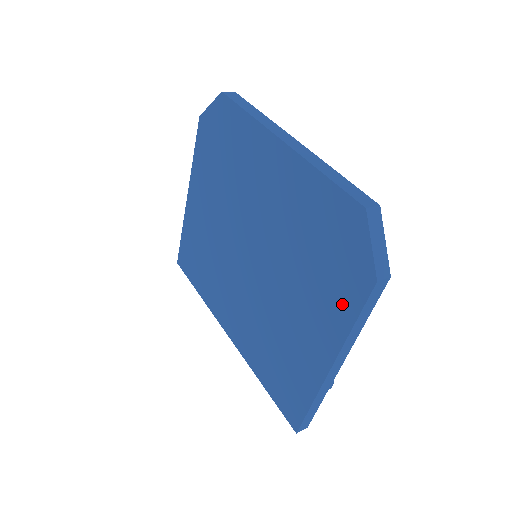
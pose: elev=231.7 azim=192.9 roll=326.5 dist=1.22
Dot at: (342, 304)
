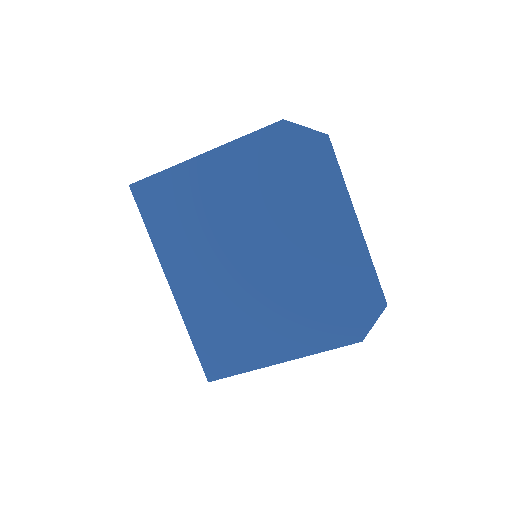
Dot at: (325, 337)
